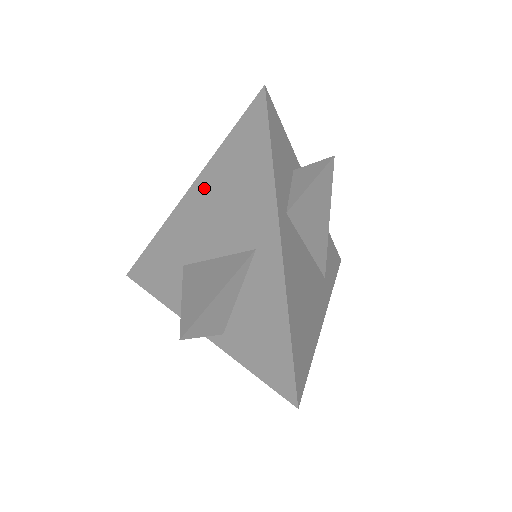
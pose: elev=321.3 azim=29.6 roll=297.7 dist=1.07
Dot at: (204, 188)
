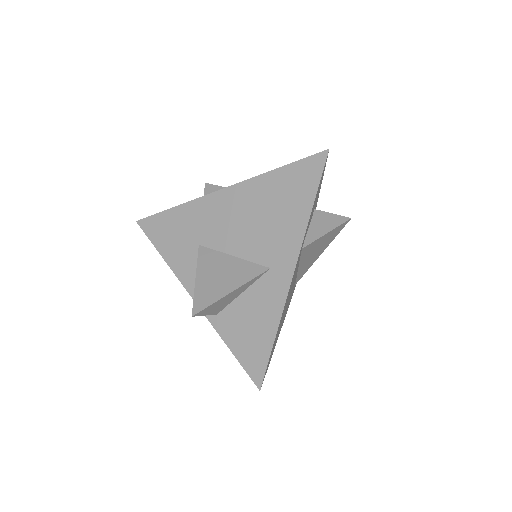
Dot at: (242, 195)
